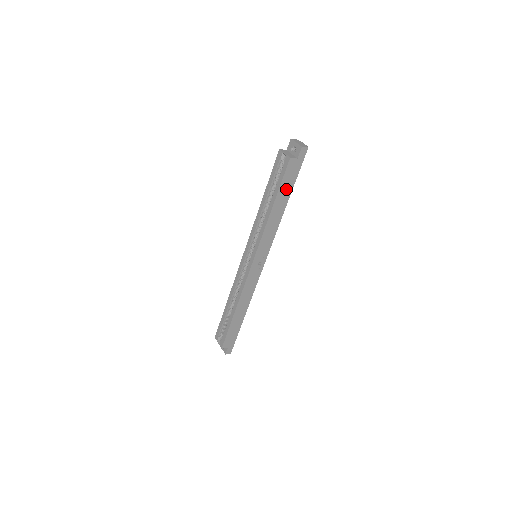
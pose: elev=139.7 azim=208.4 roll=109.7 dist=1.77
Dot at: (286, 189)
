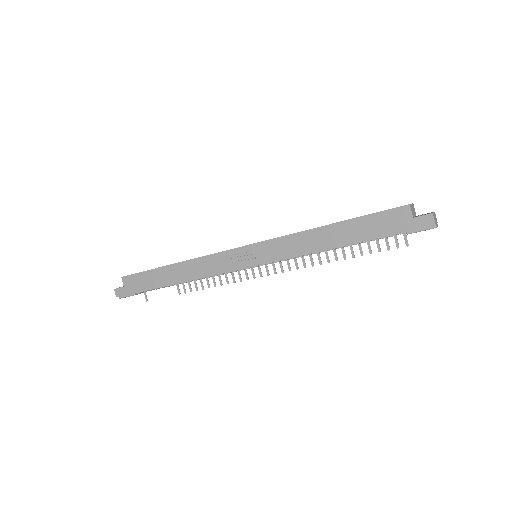
Dot at: (363, 230)
